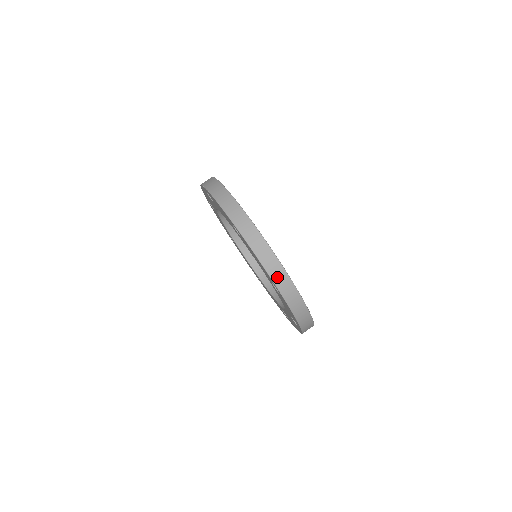
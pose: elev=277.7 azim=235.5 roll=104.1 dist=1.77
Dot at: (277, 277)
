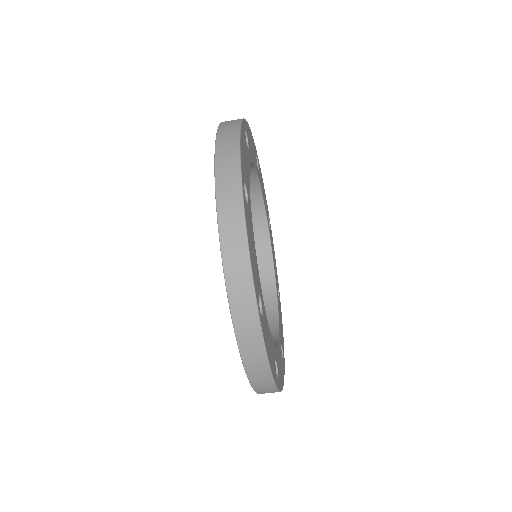
Dot at: occluded
